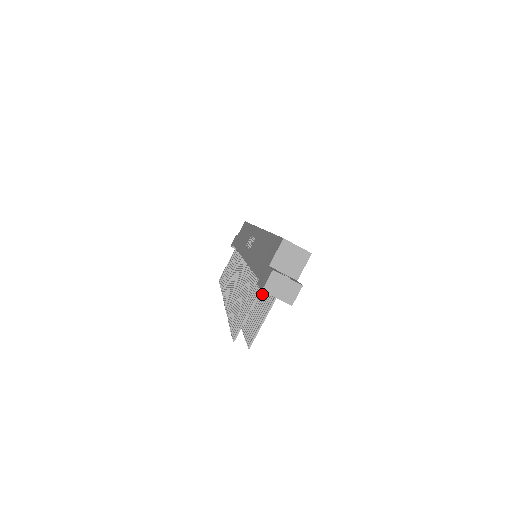
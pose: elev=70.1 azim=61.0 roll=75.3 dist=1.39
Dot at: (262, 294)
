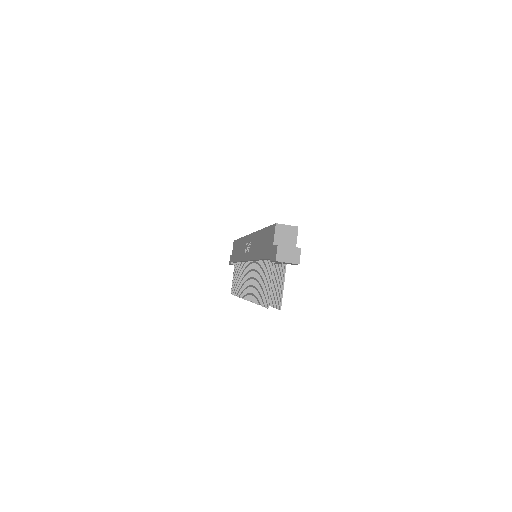
Dot at: (274, 274)
